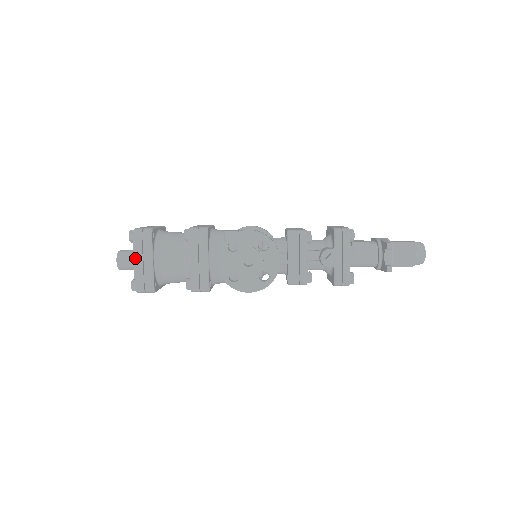
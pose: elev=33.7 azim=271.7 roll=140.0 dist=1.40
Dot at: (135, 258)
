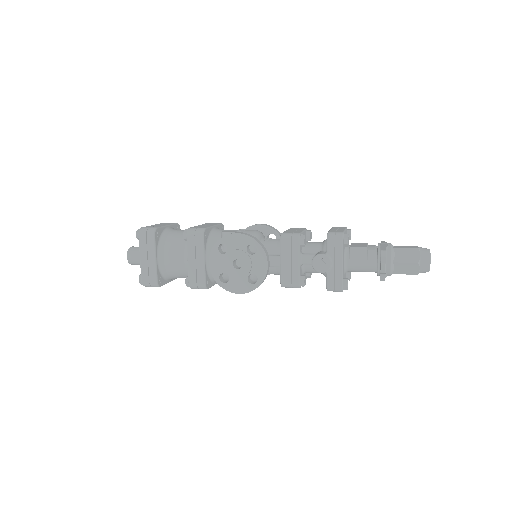
Dot at: (141, 255)
